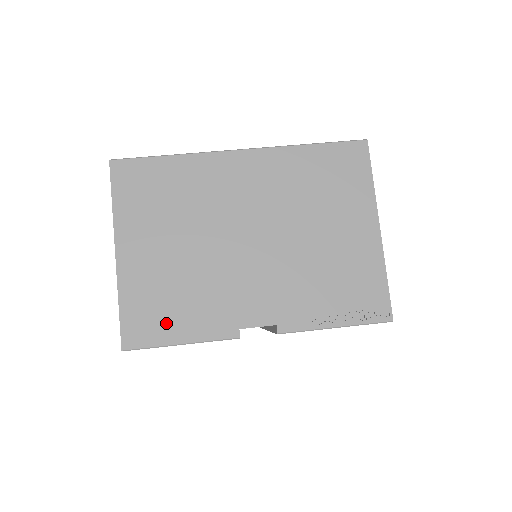
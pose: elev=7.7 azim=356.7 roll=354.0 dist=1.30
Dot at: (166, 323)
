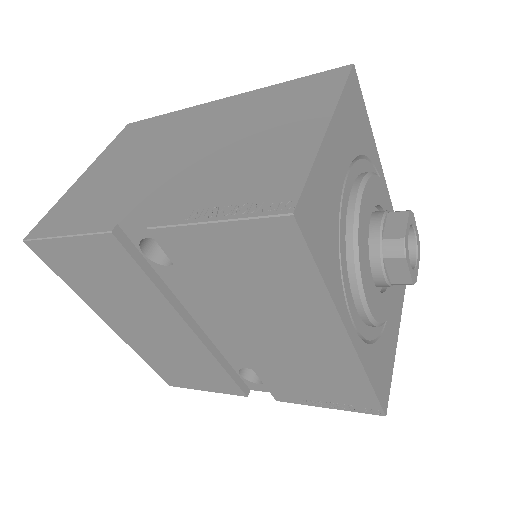
Dot at: (69, 219)
